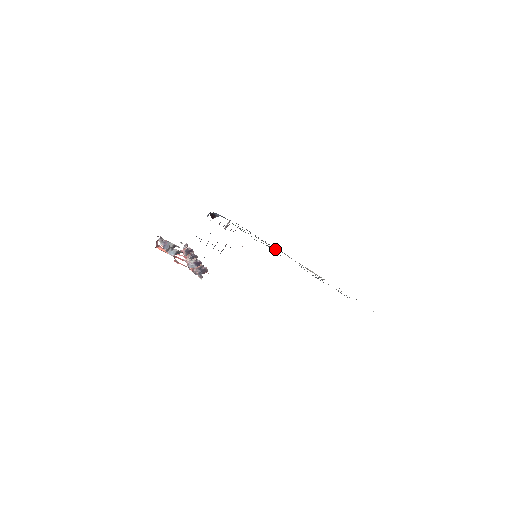
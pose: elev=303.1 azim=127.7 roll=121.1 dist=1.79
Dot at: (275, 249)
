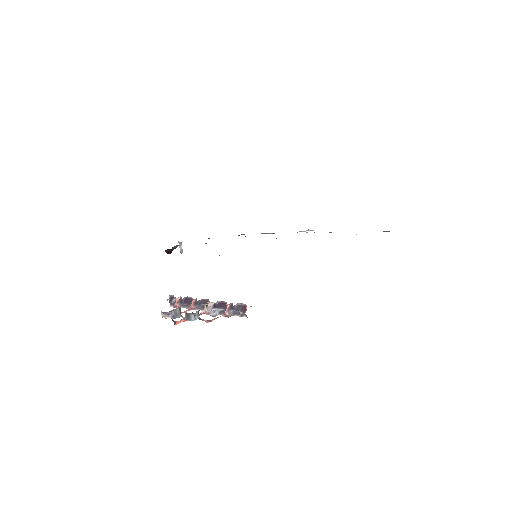
Dot at: occluded
